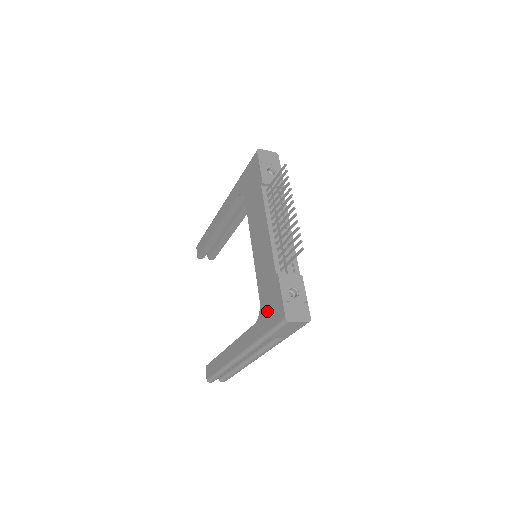
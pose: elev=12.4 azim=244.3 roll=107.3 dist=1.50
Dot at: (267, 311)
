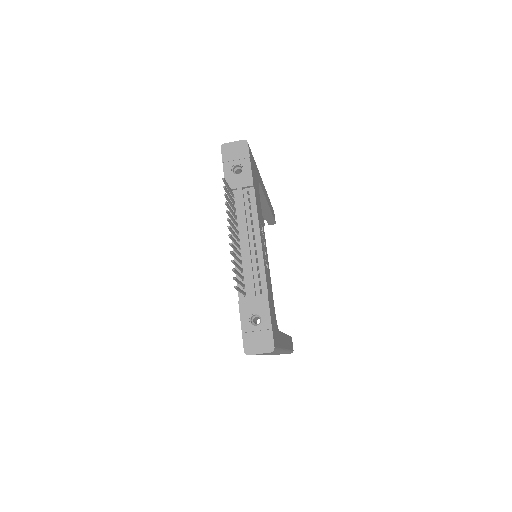
Dot at: occluded
